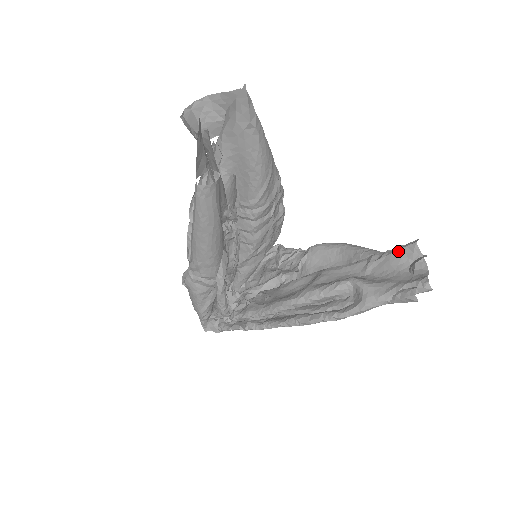
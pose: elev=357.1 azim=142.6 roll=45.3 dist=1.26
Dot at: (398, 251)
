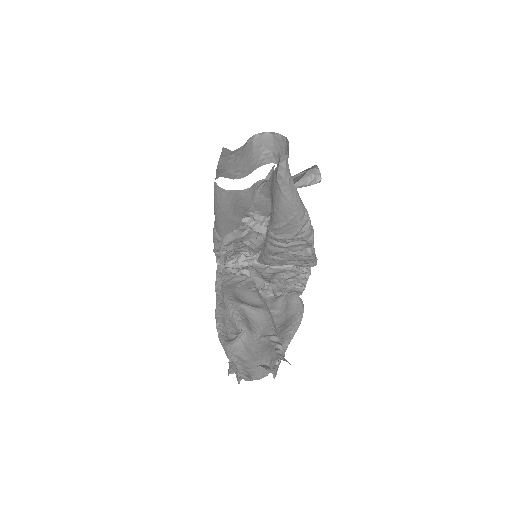
Dot at: (274, 351)
